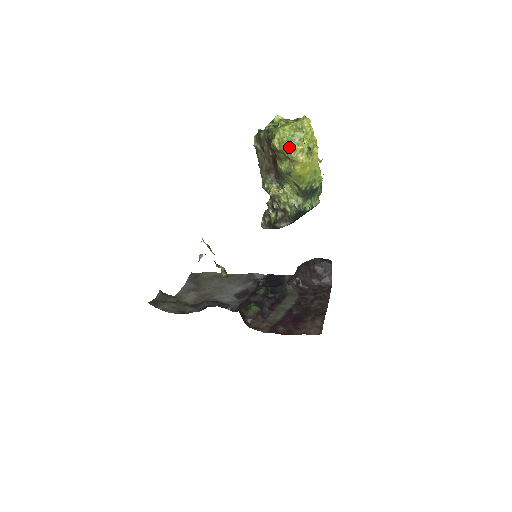
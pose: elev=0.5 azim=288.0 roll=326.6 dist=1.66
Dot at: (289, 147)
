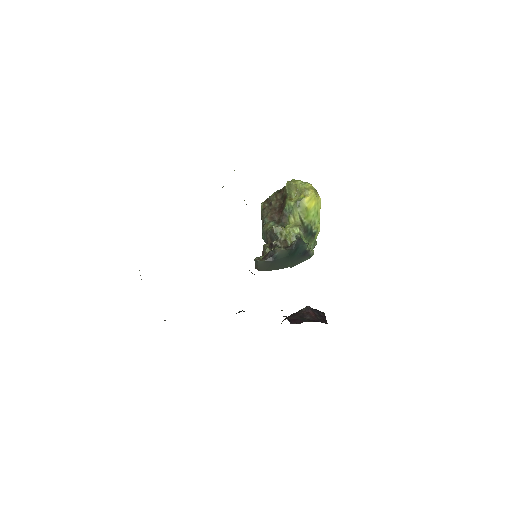
Dot at: (302, 183)
